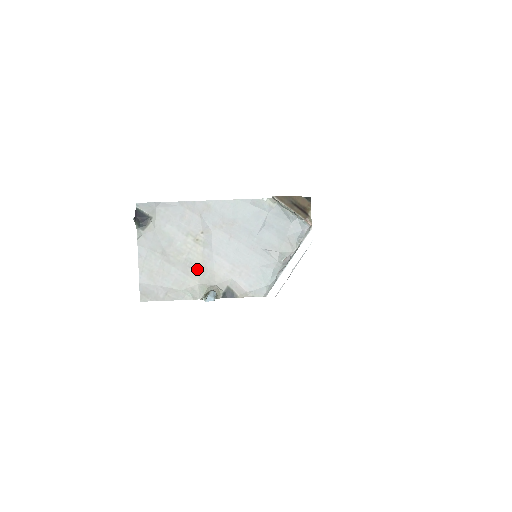
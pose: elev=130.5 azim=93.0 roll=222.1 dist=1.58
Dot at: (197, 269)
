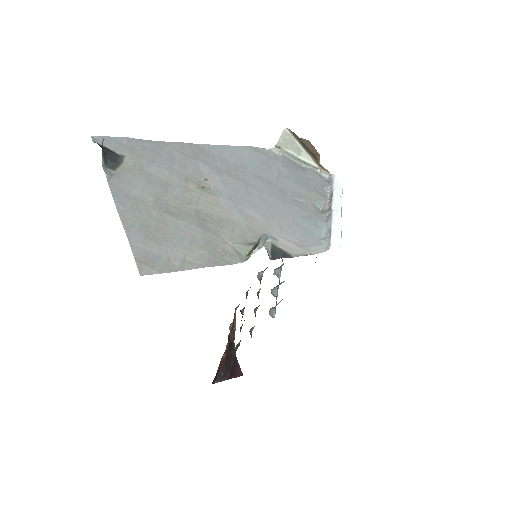
Dot at: (219, 223)
